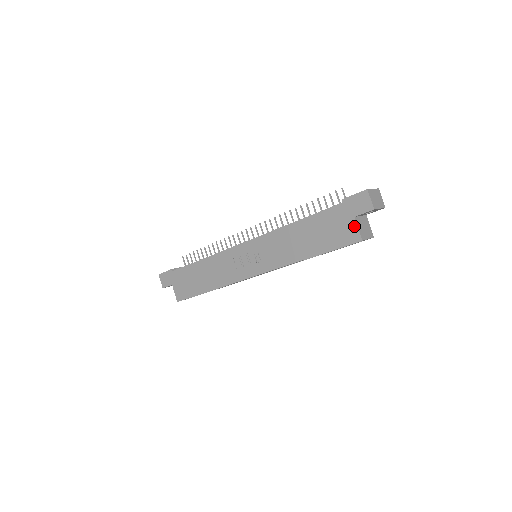
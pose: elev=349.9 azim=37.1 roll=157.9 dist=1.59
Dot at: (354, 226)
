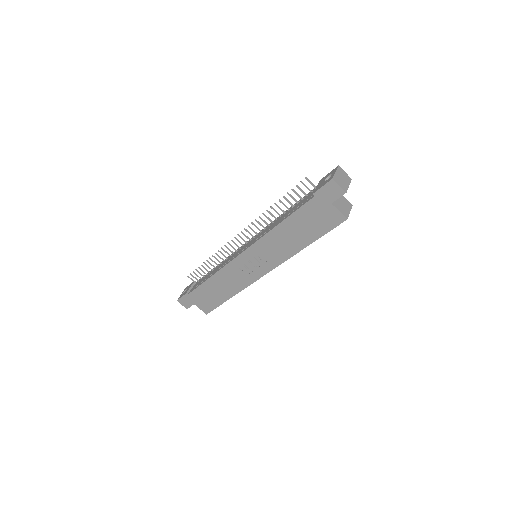
Dot at: (335, 211)
